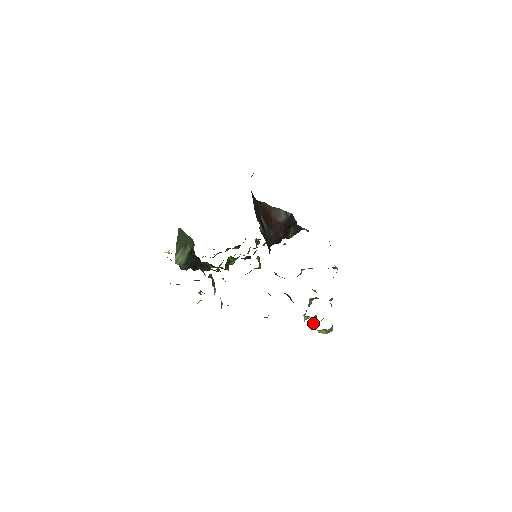
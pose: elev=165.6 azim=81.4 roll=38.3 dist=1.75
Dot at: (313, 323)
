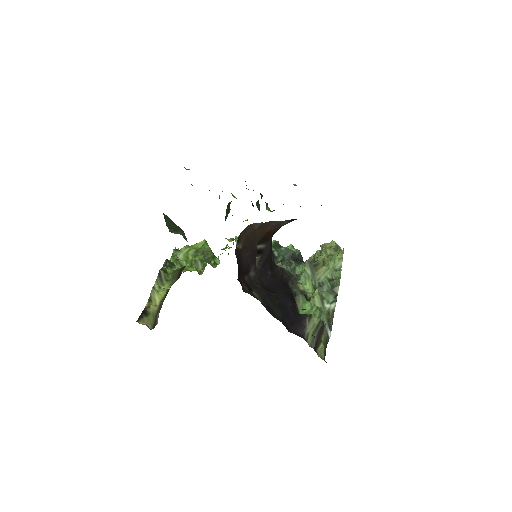
Dot at: occluded
